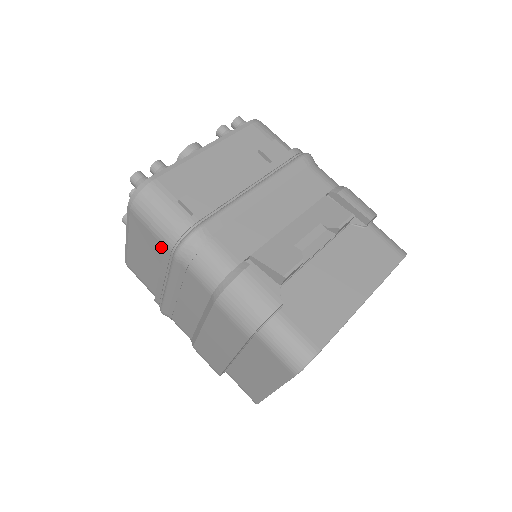
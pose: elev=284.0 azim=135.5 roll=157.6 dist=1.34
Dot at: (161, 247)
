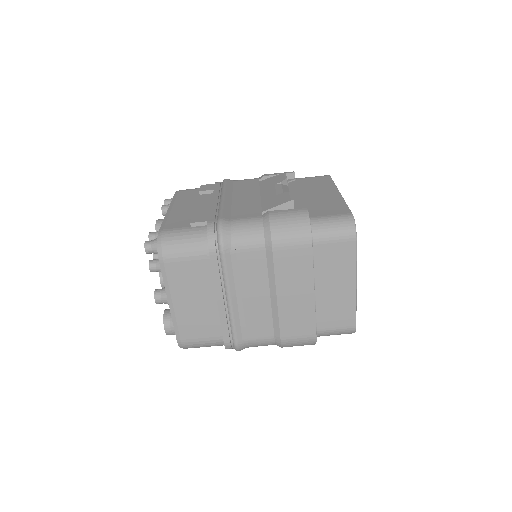
Dot at: (205, 263)
